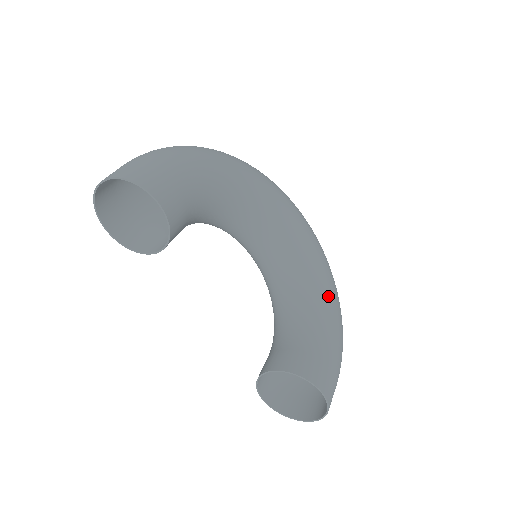
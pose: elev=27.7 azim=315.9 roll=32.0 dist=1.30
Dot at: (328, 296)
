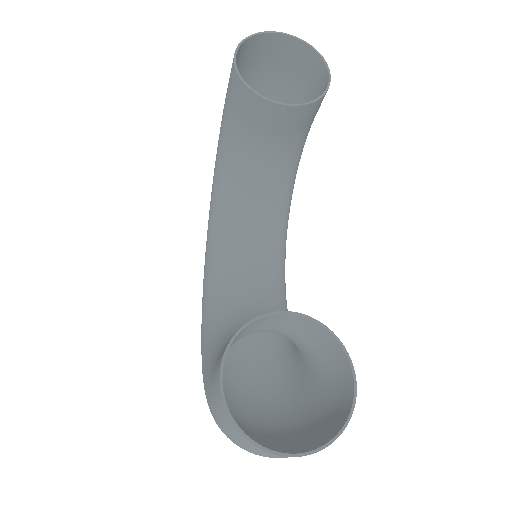
Dot at: occluded
